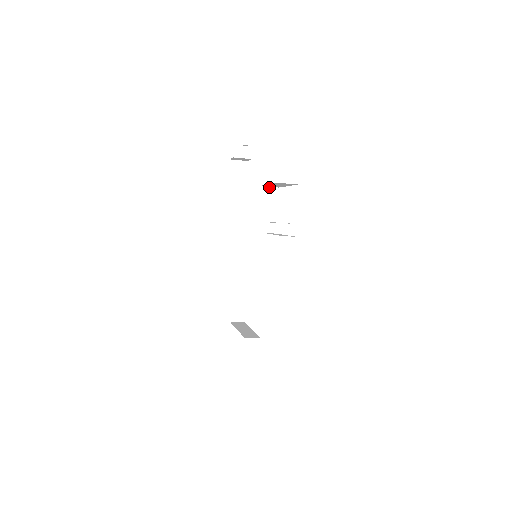
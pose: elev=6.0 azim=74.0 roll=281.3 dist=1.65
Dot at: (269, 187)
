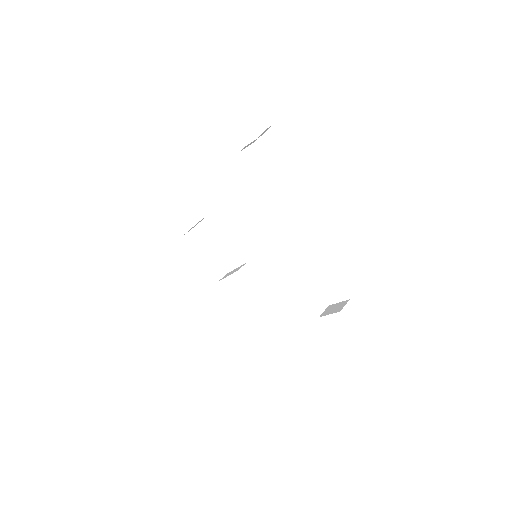
Dot at: occluded
